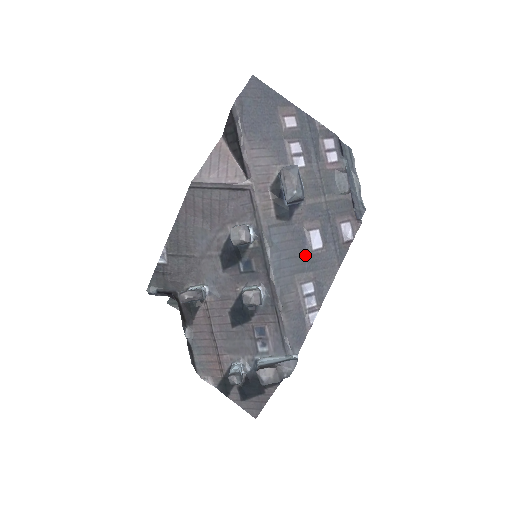
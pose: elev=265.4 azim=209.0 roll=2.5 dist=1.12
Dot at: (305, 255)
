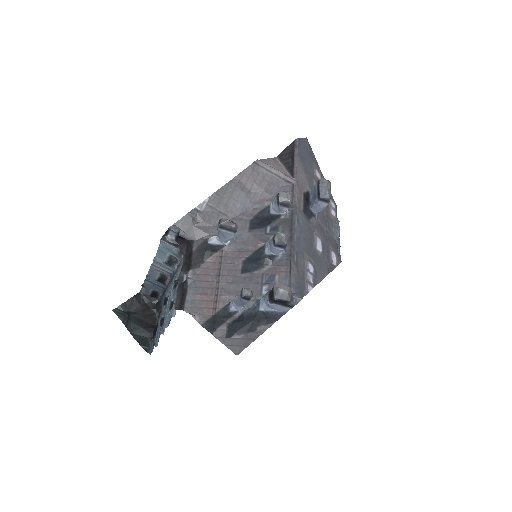
Dot at: (312, 247)
